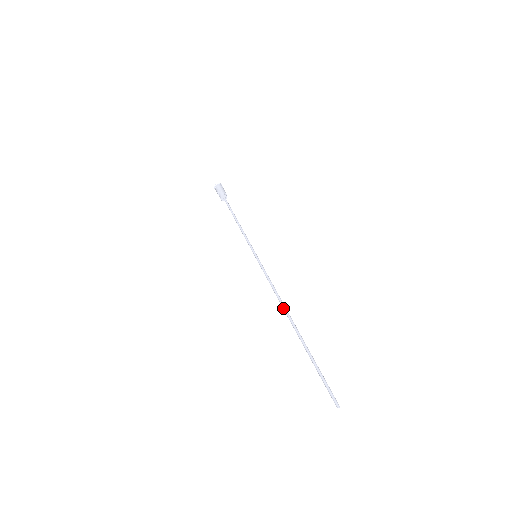
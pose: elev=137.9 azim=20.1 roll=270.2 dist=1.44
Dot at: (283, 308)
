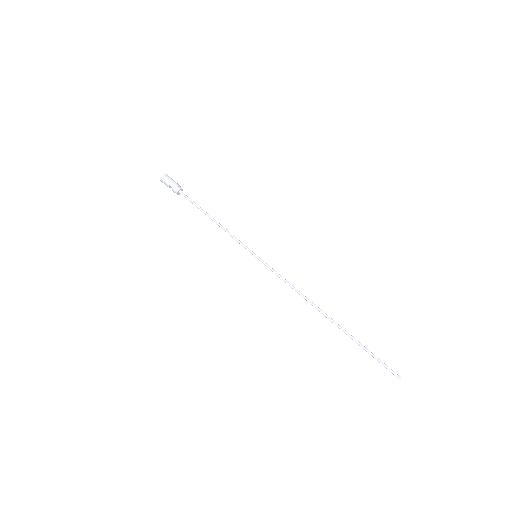
Dot at: occluded
